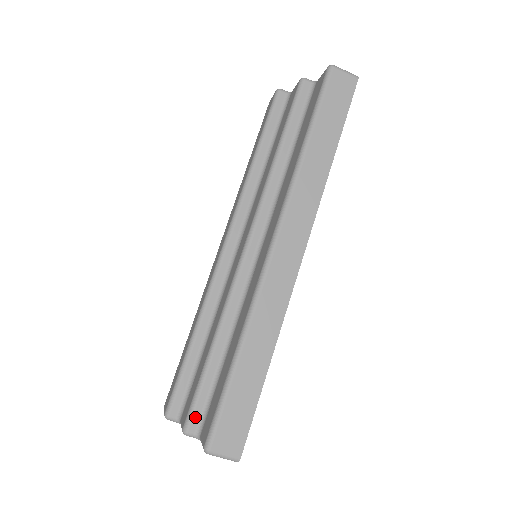
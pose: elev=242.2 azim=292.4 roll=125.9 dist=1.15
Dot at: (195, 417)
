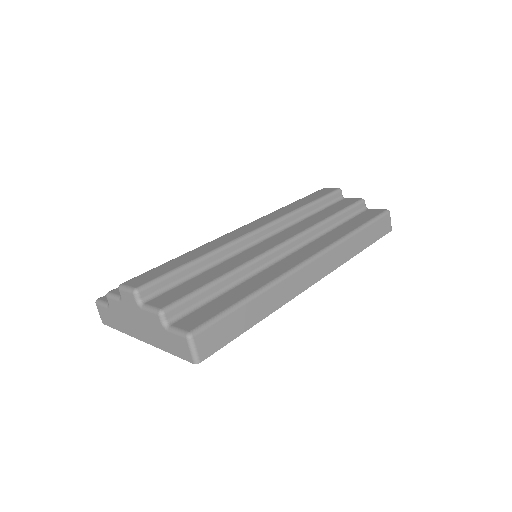
Dot at: (177, 309)
